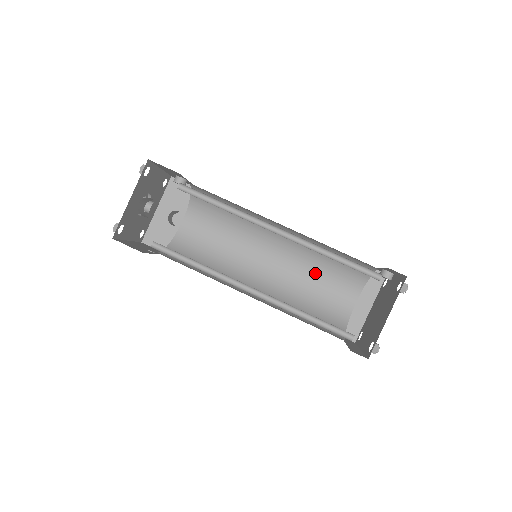
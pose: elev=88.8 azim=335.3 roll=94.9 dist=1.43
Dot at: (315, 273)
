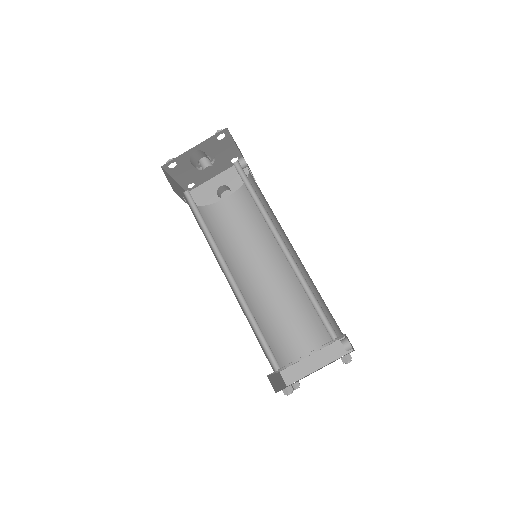
Dot at: (296, 307)
